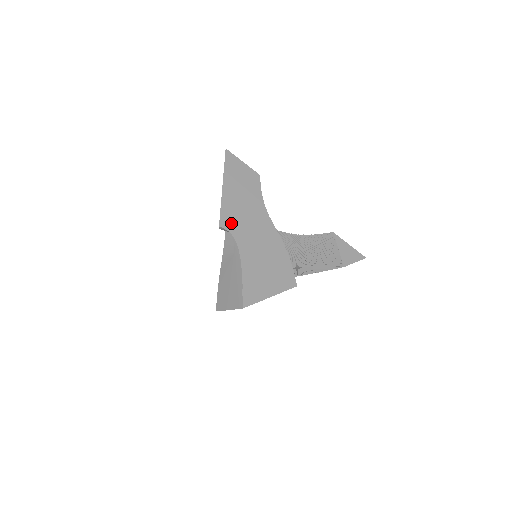
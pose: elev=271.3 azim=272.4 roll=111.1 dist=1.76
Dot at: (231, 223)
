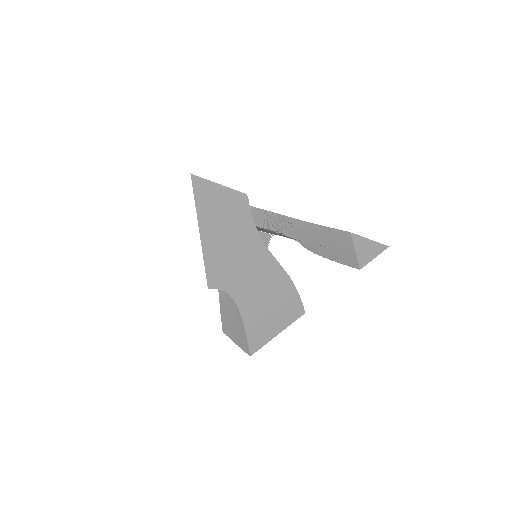
Dot at: (221, 279)
